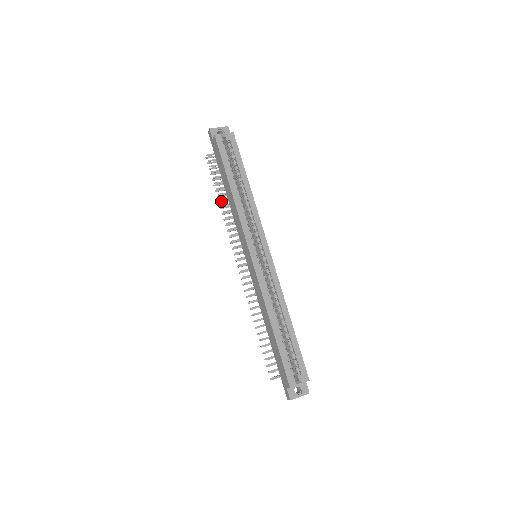
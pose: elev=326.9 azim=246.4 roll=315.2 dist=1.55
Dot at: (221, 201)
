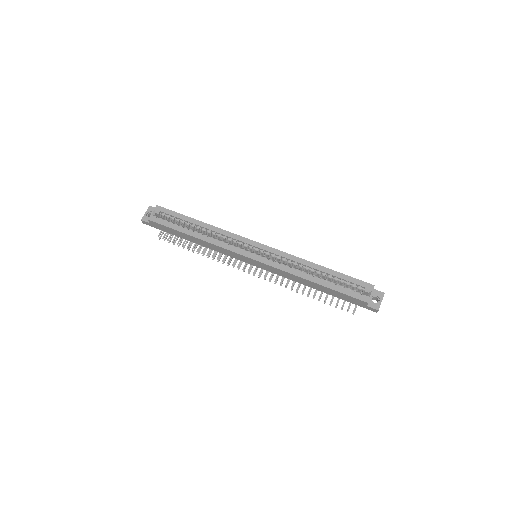
Dot at: (198, 252)
